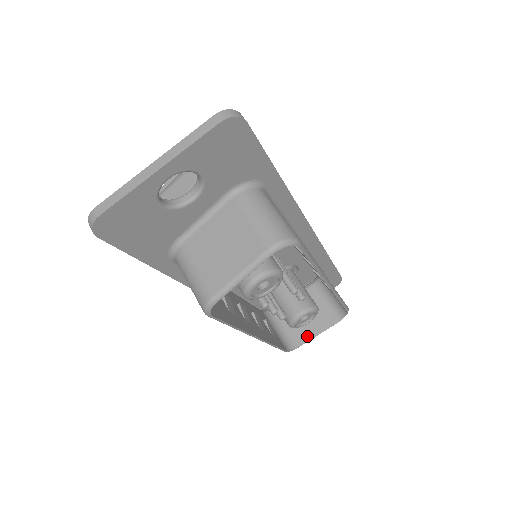
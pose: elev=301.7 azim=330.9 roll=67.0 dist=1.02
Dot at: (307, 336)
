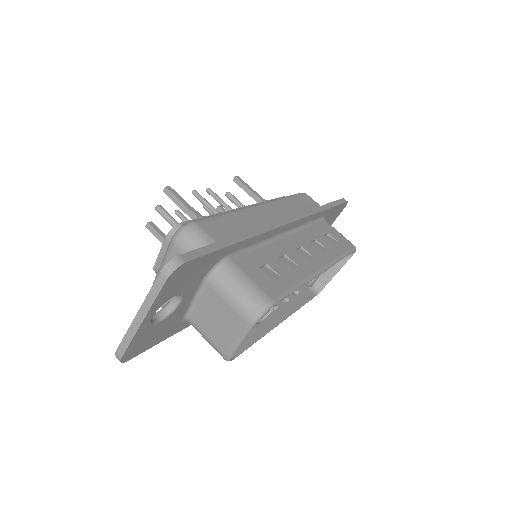
Dot at: (329, 276)
